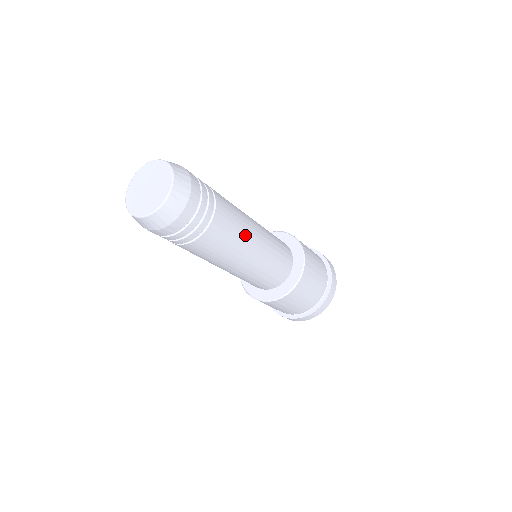
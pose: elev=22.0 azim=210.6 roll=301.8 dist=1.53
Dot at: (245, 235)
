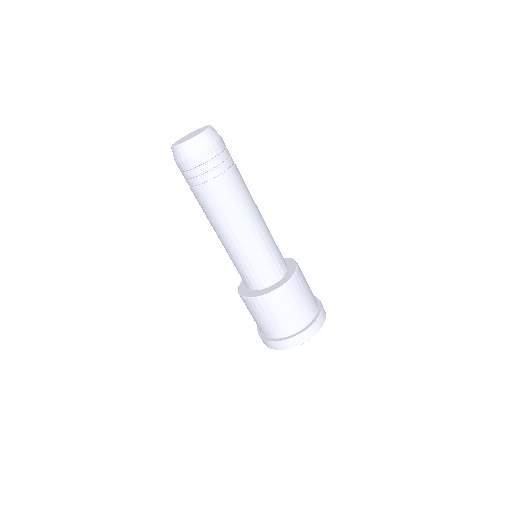
Dot at: occluded
